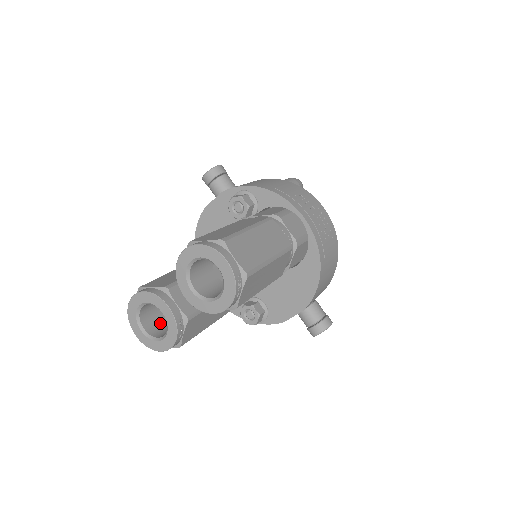
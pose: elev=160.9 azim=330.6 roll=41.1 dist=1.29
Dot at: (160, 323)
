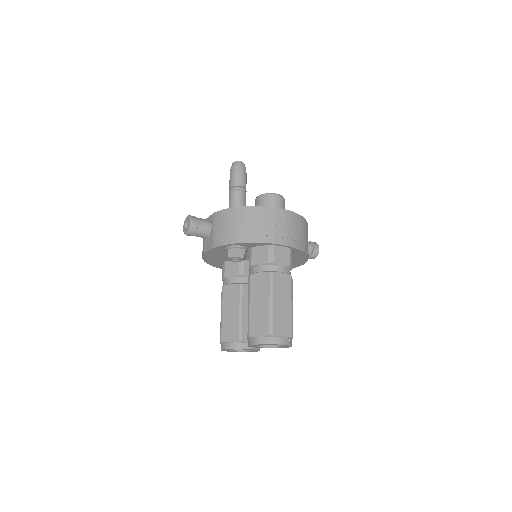
Dot at: occluded
